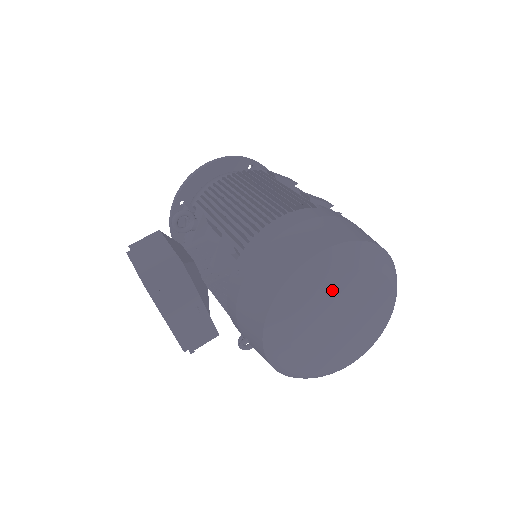
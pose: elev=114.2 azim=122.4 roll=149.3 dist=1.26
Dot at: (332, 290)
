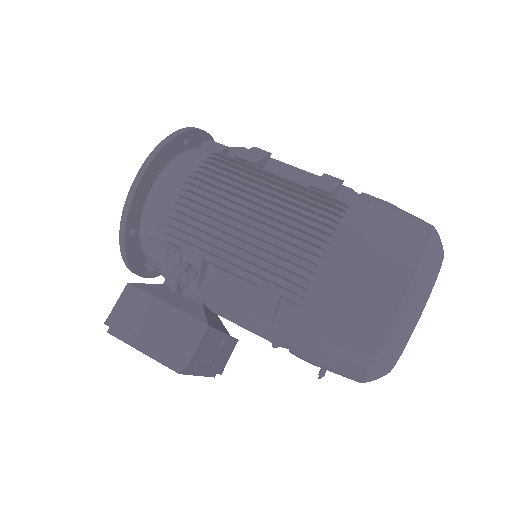
Dot at: occluded
